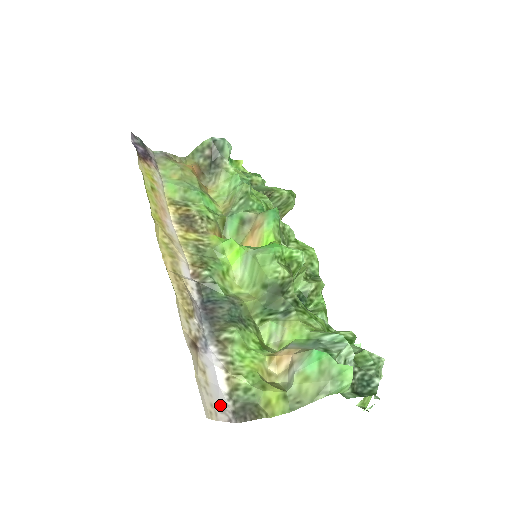
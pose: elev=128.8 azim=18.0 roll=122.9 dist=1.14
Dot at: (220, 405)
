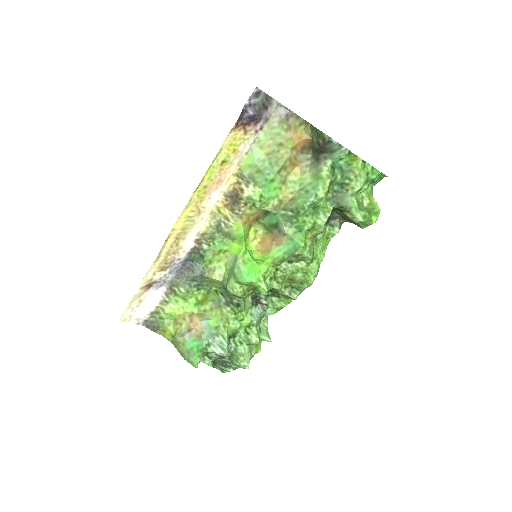
Dot at: (139, 316)
